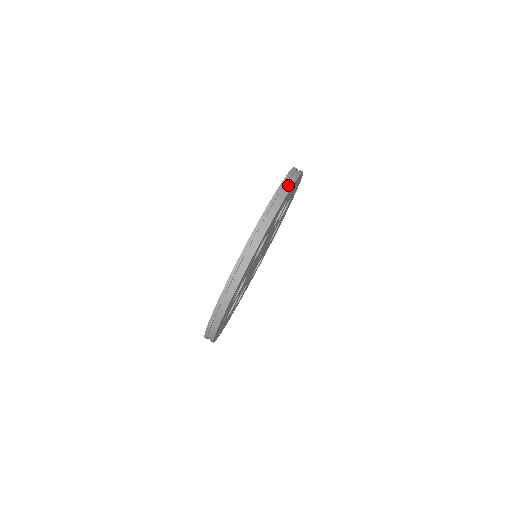
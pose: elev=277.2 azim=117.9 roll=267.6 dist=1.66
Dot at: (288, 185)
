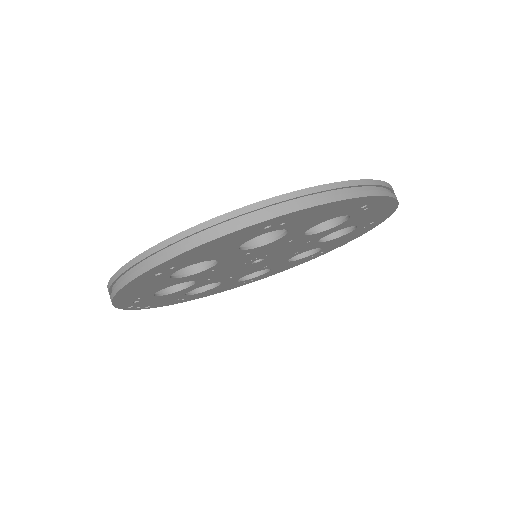
Dot at: (367, 190)
